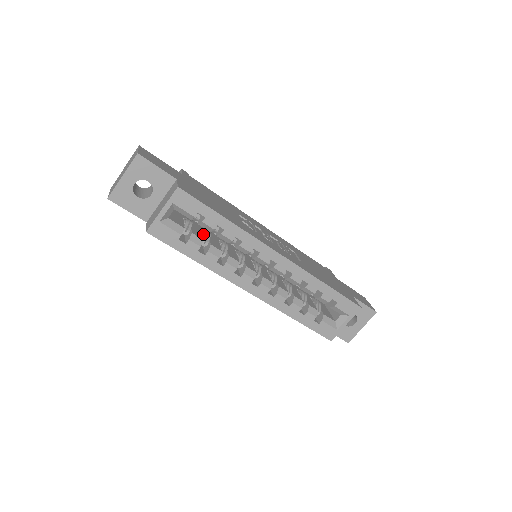
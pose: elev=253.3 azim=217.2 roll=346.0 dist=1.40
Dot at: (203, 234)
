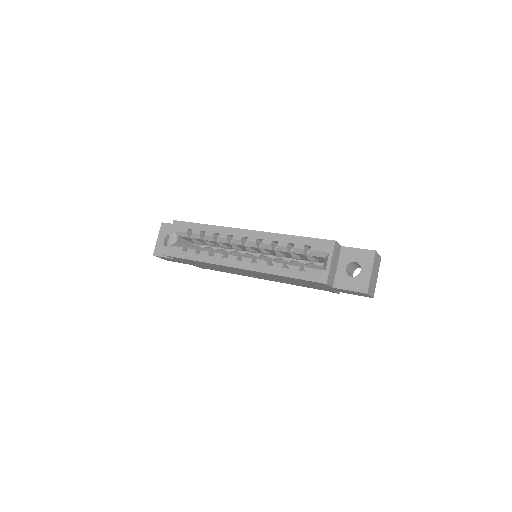
Dot at: occluded
